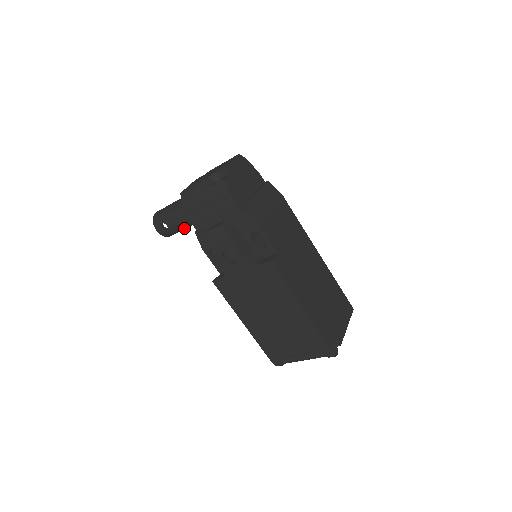
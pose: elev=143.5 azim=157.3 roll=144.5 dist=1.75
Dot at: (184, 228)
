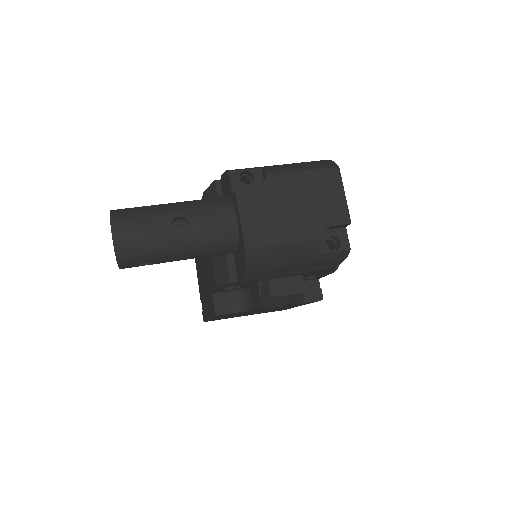
Dot at: occluded
